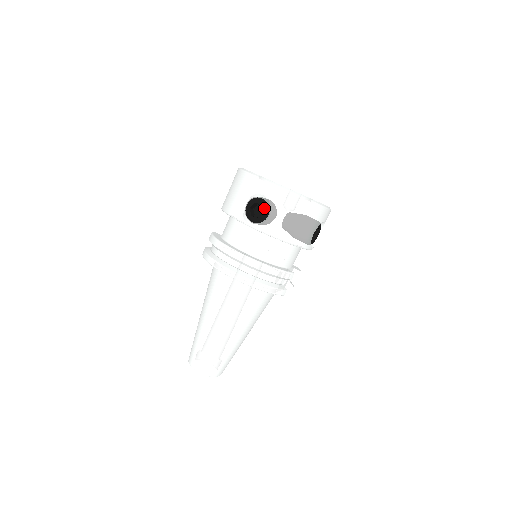
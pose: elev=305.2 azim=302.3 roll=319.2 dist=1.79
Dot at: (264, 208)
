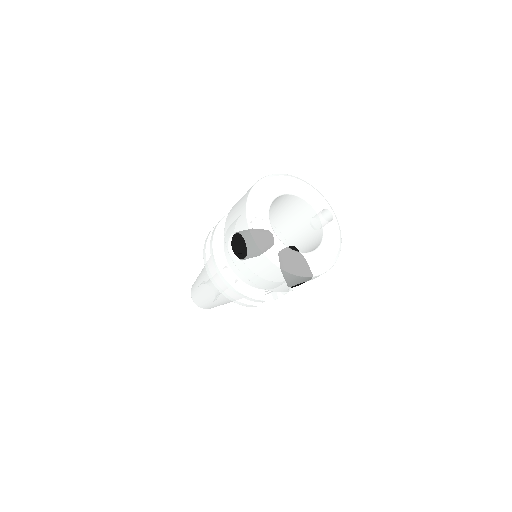
Dot at: (243, 250)
